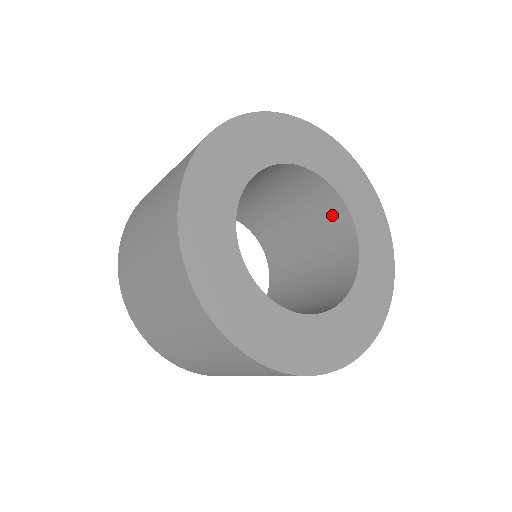
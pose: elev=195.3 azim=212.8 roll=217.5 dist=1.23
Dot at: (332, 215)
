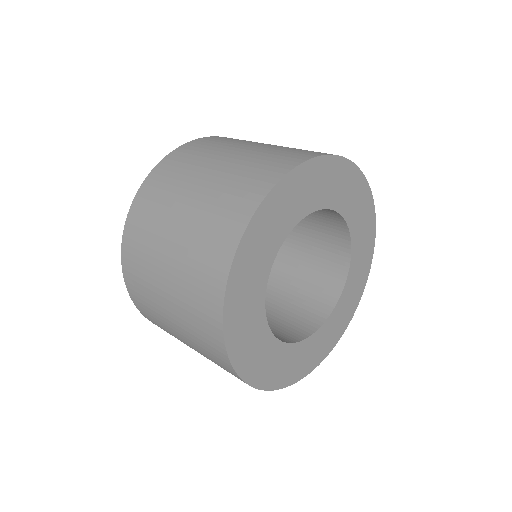
Dot at: occluded
